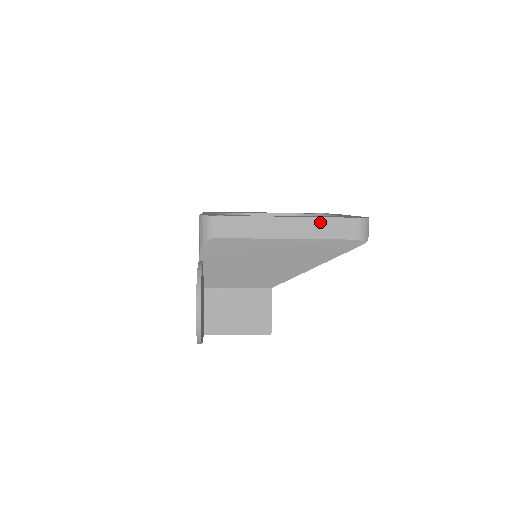
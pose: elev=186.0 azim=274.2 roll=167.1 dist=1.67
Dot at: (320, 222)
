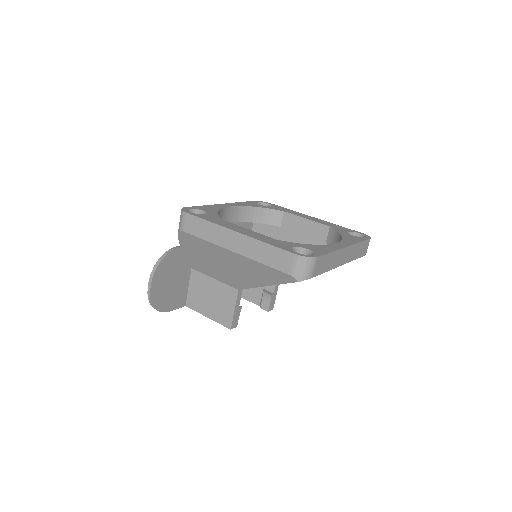
Dot at: (261, 246)
